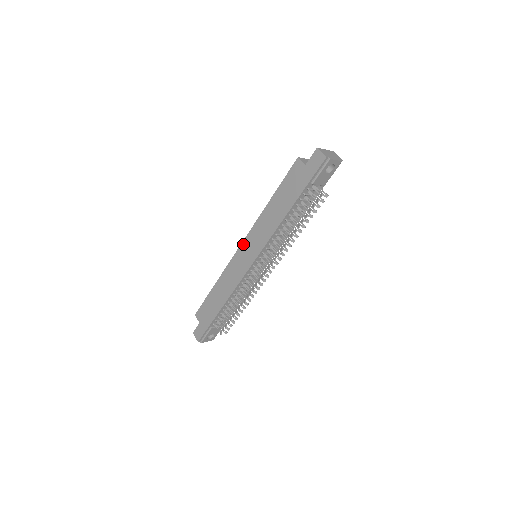
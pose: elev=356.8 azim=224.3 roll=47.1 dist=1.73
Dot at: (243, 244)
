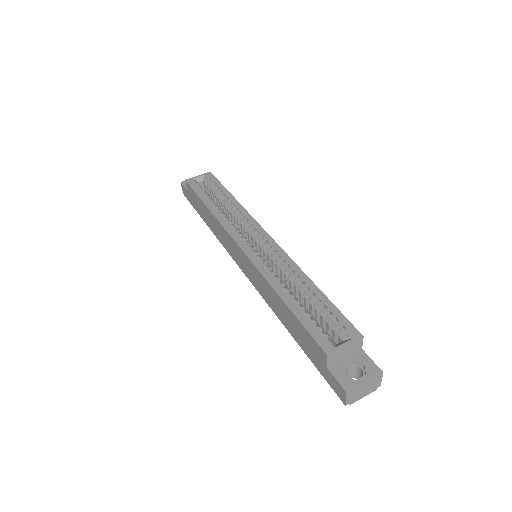
Dot at: (242, 253)
